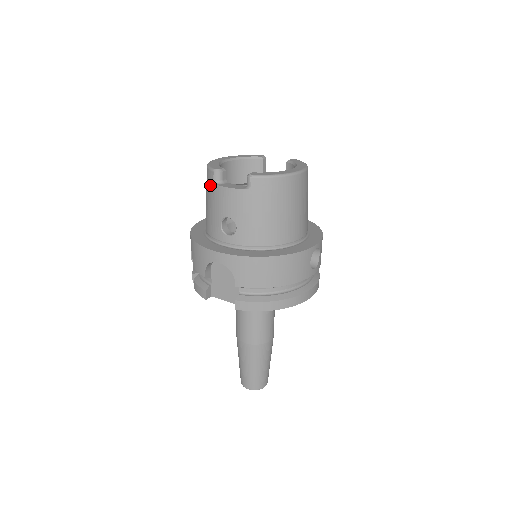
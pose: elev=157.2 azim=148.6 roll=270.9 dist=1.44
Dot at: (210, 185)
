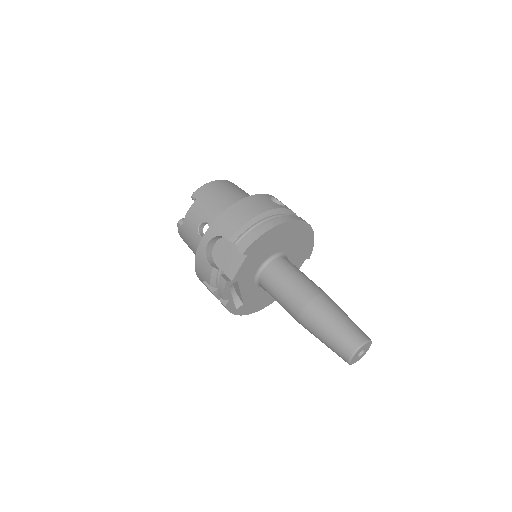
Dot at: (183, 233)
